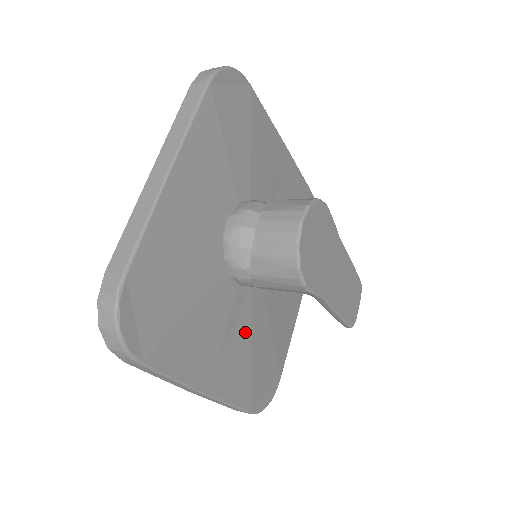
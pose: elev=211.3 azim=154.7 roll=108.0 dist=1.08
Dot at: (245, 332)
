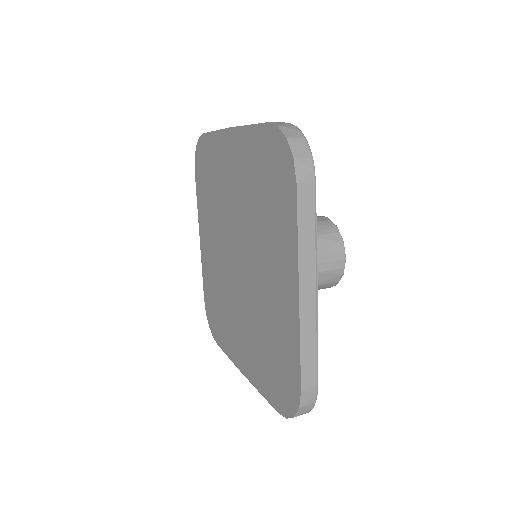
Dot at: occluded
